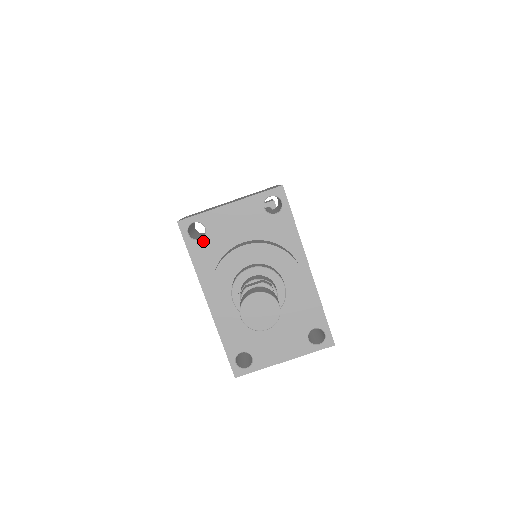
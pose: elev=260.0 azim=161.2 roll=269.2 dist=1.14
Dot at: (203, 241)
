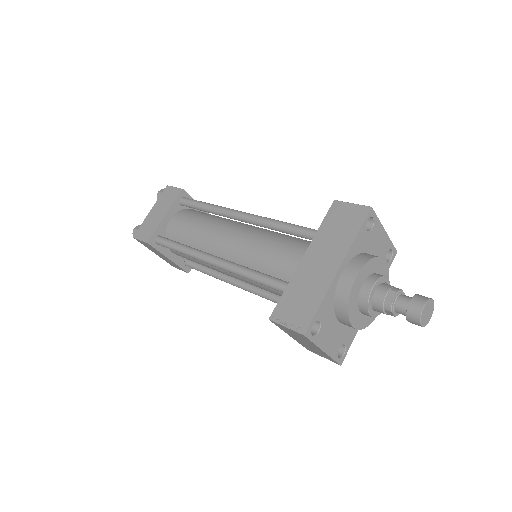
Dot at: (367, 233)
